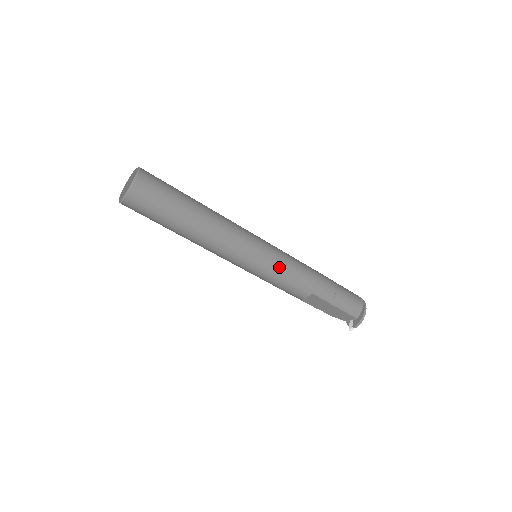
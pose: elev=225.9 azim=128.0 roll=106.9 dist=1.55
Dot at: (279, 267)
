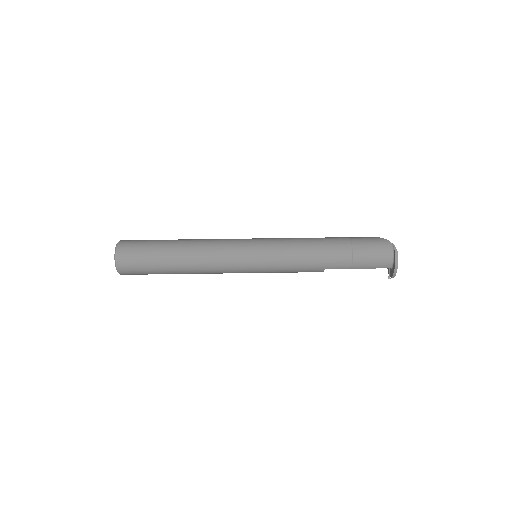
Dot at: (276, 265)
